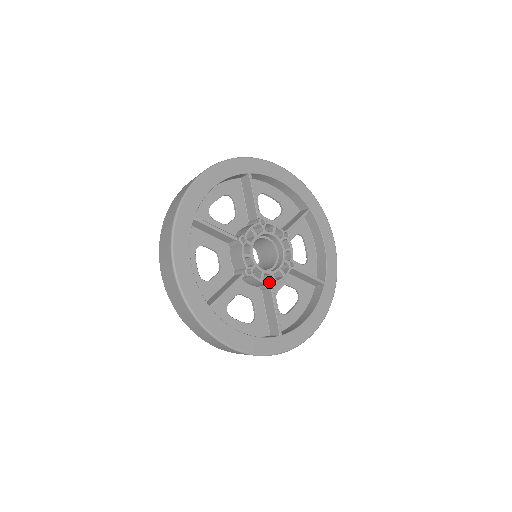
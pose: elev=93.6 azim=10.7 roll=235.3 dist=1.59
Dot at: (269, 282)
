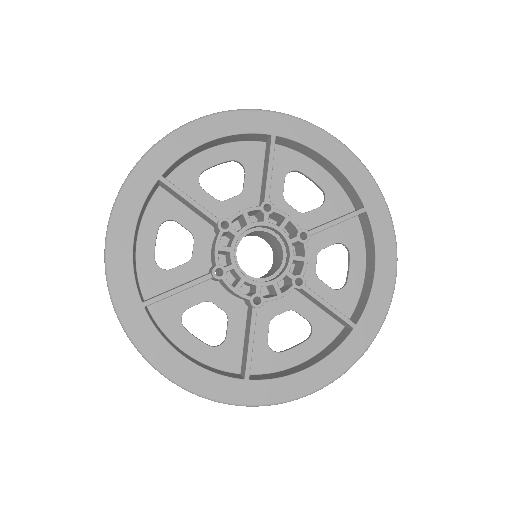
Dot at: (291, 288)
